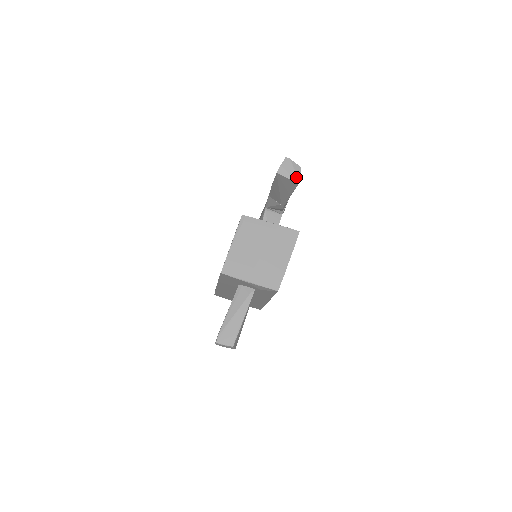
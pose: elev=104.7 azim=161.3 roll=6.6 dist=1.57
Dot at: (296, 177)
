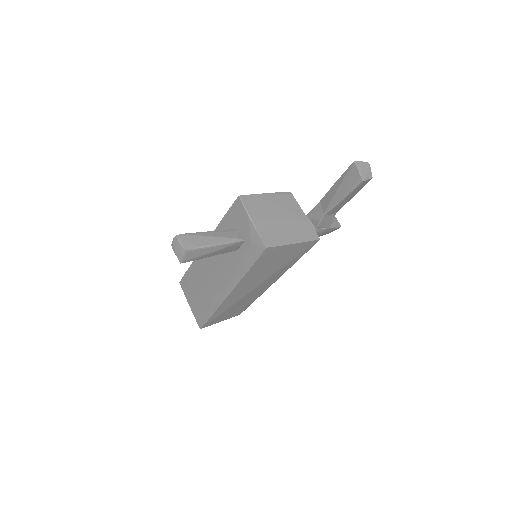
Dot at: (365, 176)
